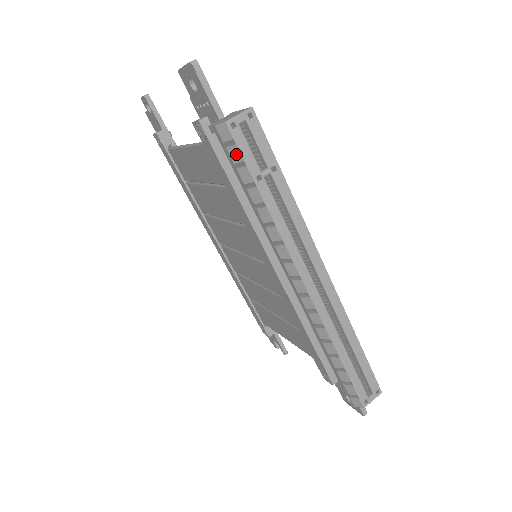
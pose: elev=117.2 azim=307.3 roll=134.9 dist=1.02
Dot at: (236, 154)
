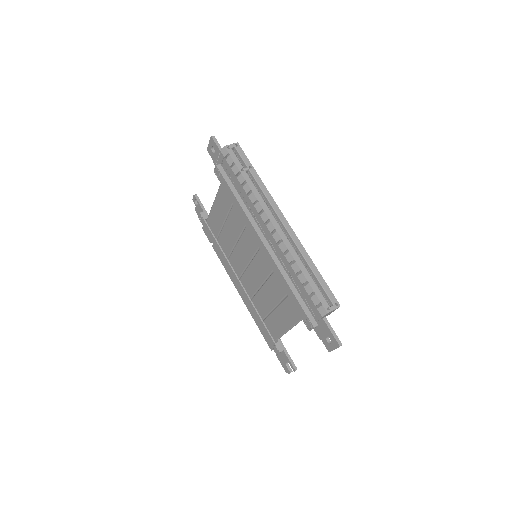
Dot at: (230, 160)
